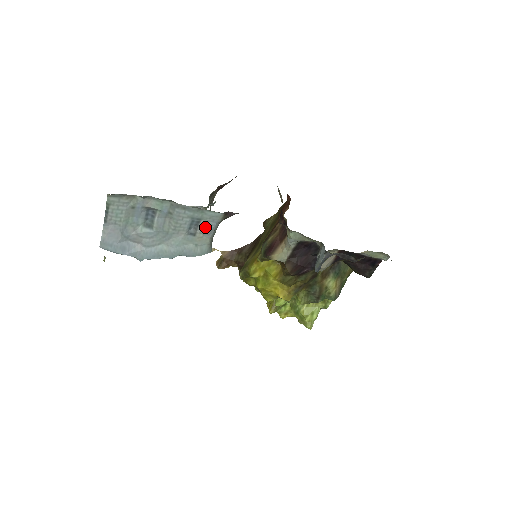
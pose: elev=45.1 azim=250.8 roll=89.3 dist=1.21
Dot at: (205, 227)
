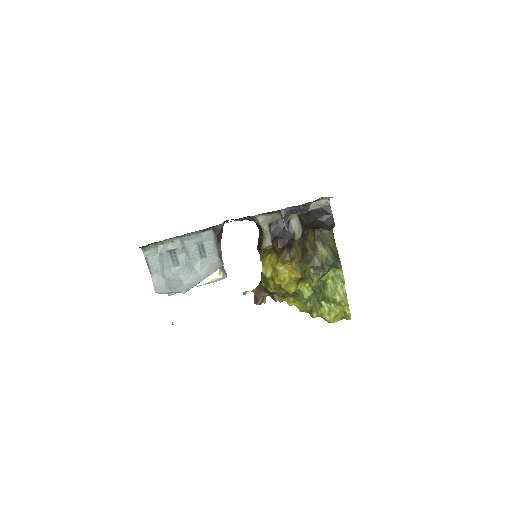
Dot at: (208, 247)
